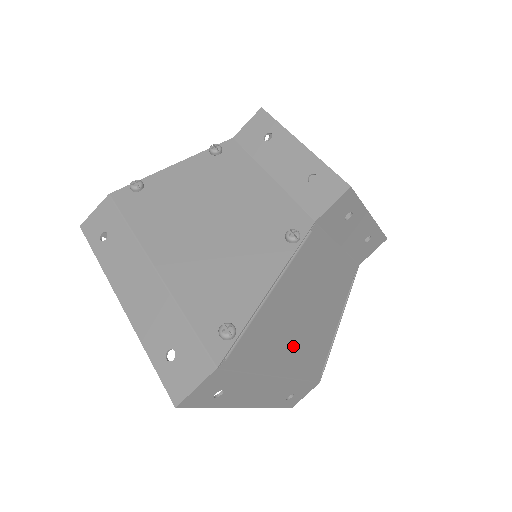
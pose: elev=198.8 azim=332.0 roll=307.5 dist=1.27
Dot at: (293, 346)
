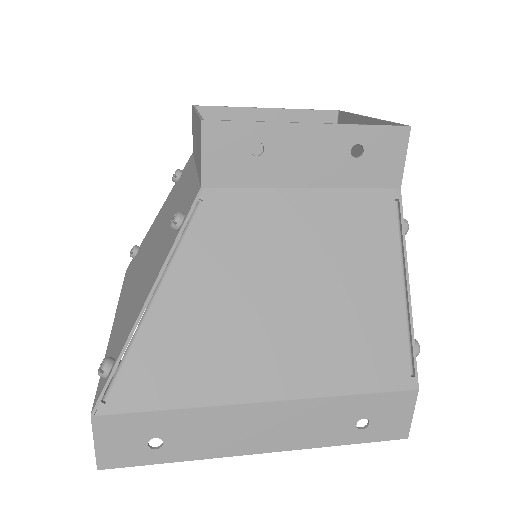
Dot at: (273, 352)
